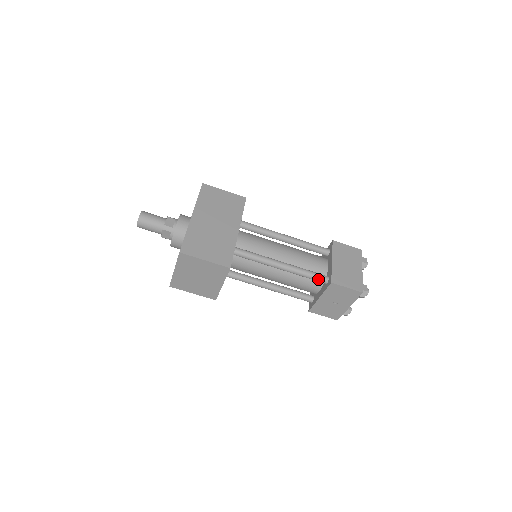
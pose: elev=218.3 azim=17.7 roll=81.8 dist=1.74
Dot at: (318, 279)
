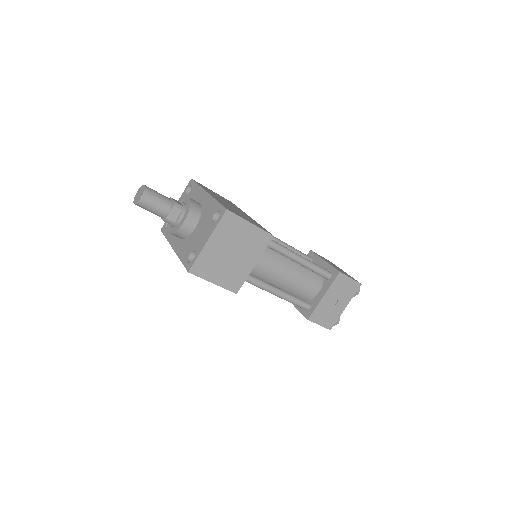
Dot at: (324, 272)
